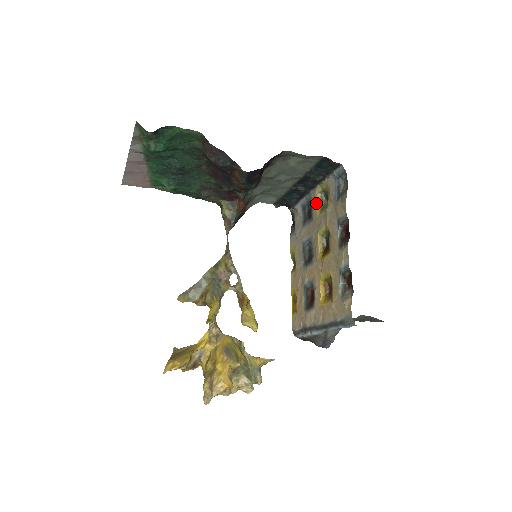
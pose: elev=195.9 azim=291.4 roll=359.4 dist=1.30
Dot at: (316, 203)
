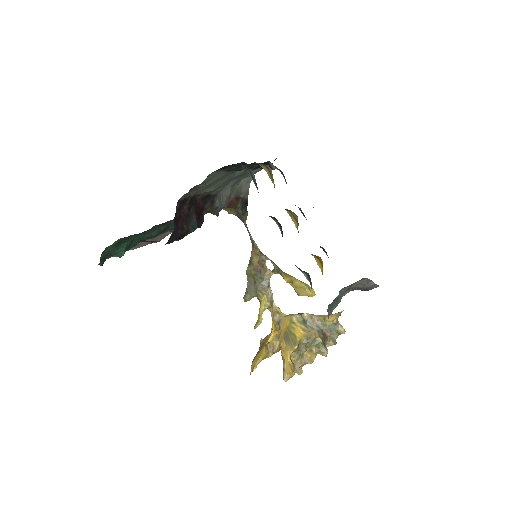
Dot at: occluded
